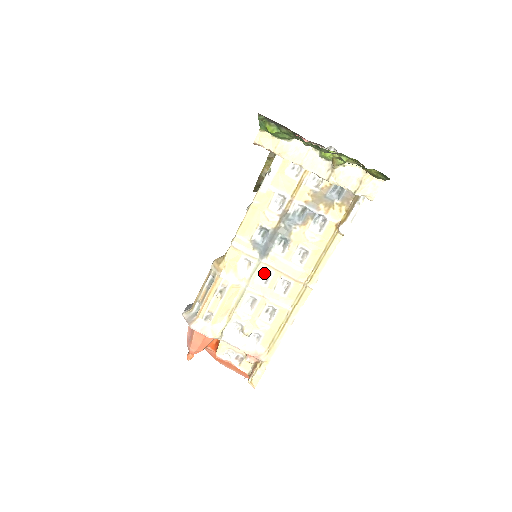
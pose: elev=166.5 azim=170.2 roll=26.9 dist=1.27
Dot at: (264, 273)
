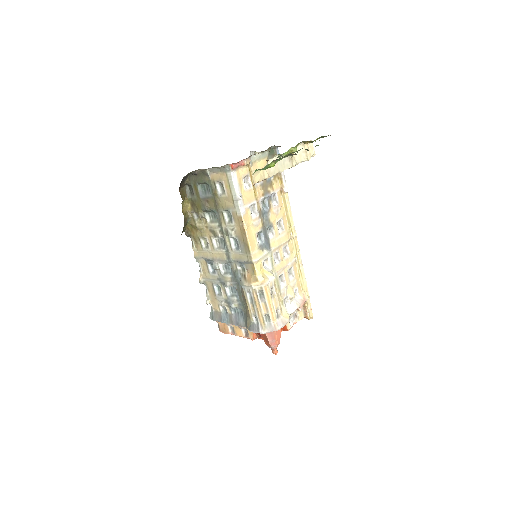
Dot at: (274, 257)
